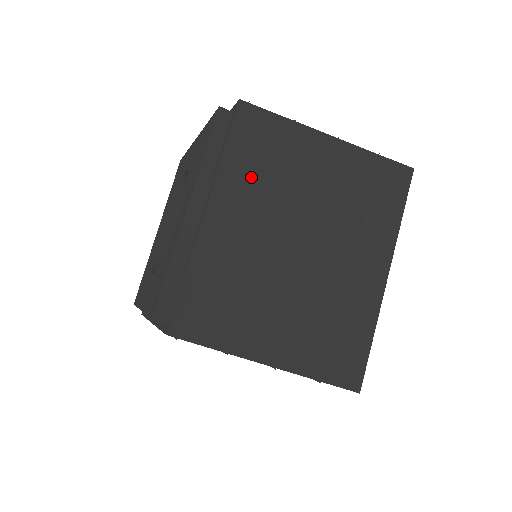
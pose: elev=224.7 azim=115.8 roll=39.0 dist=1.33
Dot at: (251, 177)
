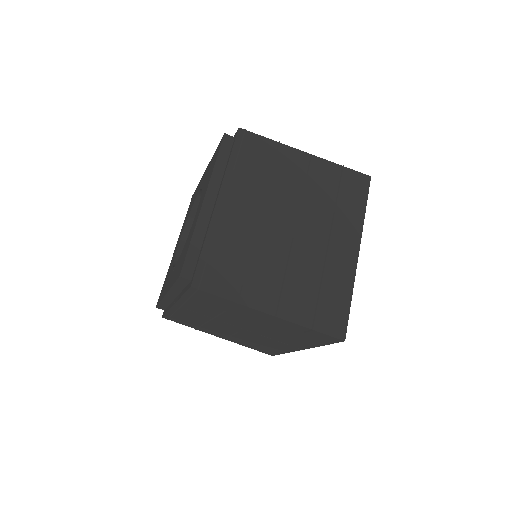
Dot at: (250, 178)
